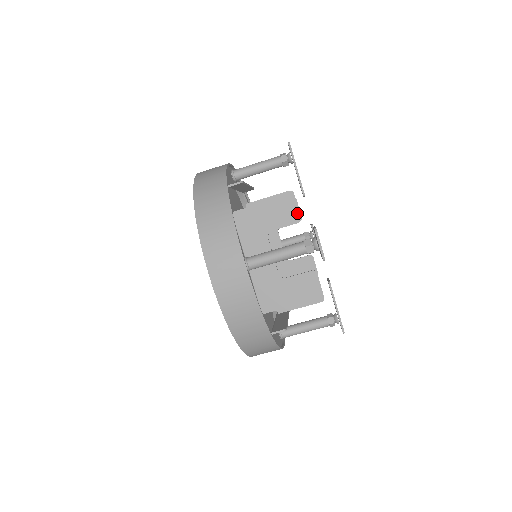
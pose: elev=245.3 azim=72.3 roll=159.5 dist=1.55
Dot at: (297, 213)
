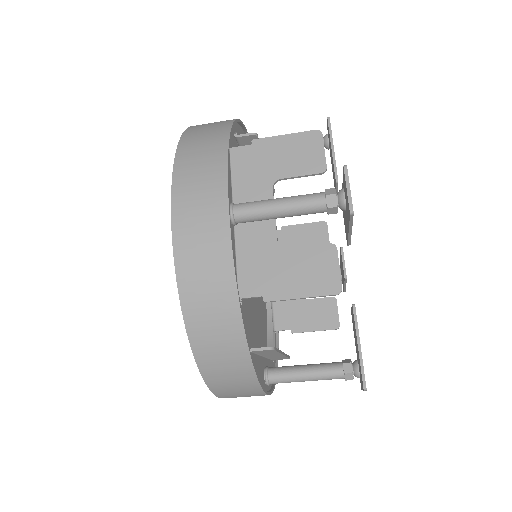
Dot at: (322, 160)
